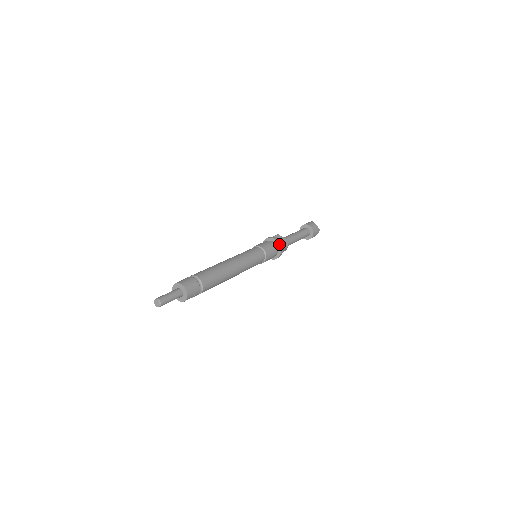
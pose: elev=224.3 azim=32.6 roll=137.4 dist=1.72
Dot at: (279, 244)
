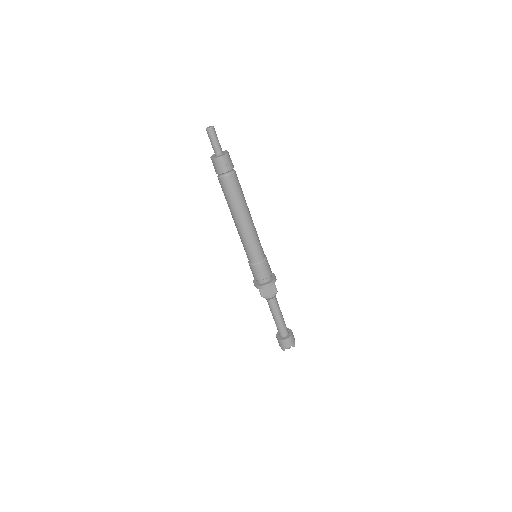
Dot at: (275, 276)
